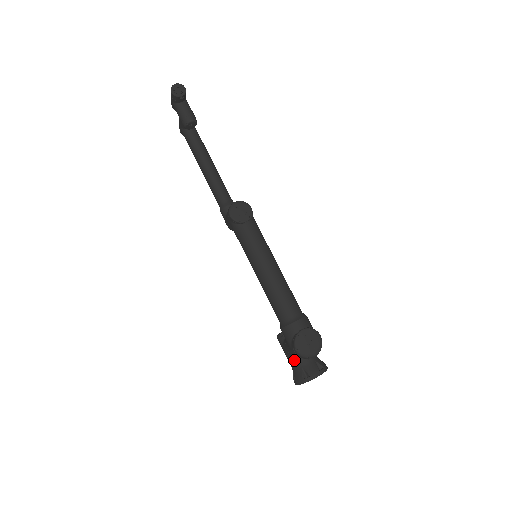
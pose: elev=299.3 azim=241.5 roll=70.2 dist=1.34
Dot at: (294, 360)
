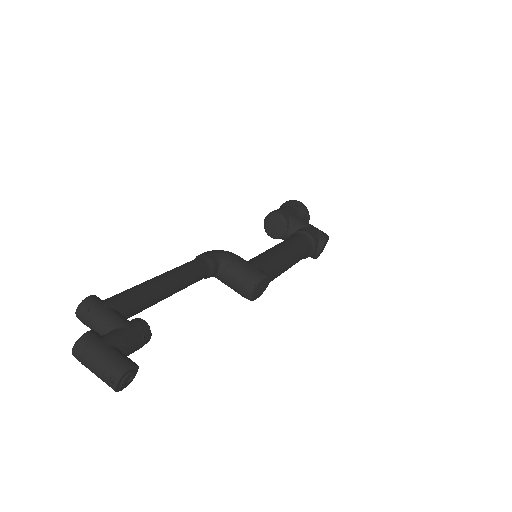
Dot at: occluded
